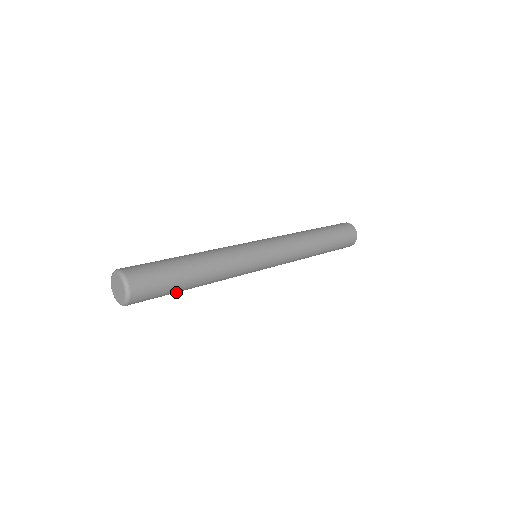
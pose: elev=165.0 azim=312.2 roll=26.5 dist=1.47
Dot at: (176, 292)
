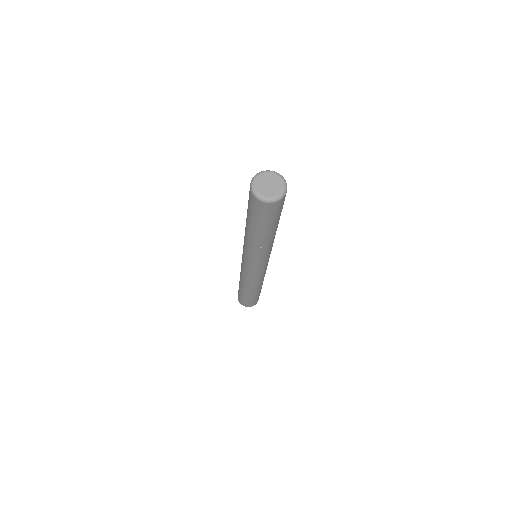
Dot at: (259, 227)
